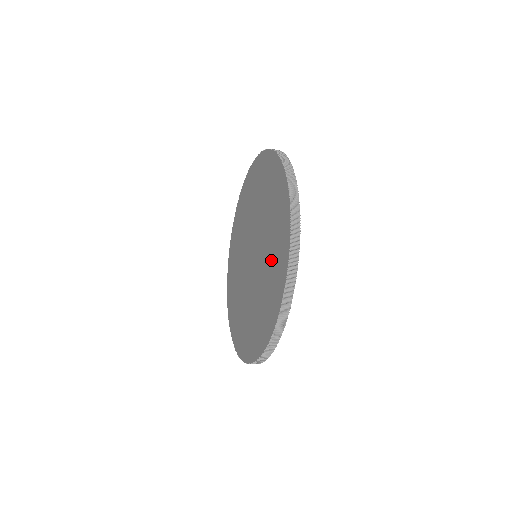
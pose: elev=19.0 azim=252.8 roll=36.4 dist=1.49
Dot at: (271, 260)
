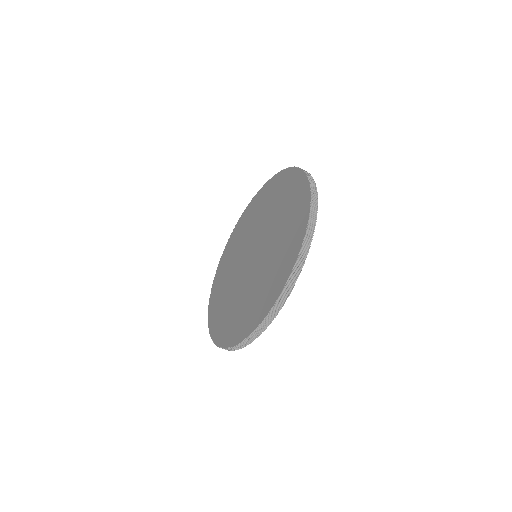
Dot at: (283, 208)
